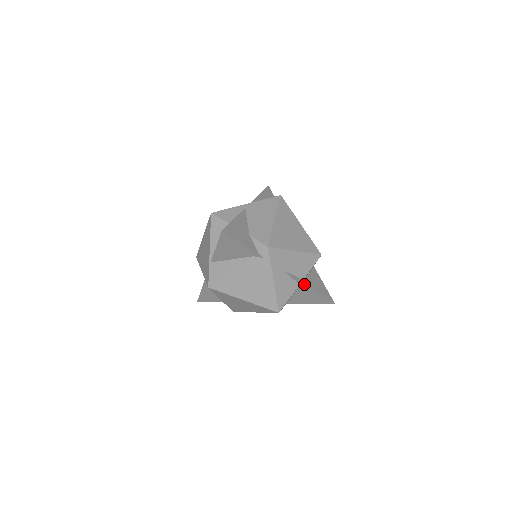
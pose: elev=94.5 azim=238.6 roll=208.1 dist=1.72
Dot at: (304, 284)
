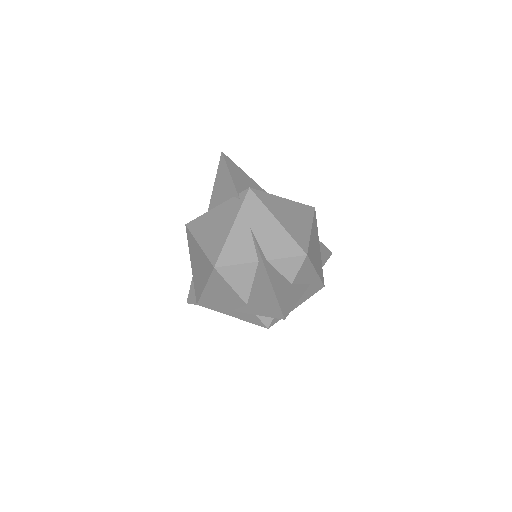
Dot at: (262, 260)
